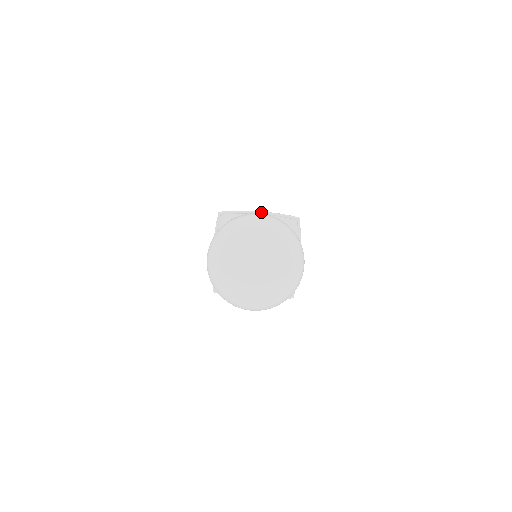
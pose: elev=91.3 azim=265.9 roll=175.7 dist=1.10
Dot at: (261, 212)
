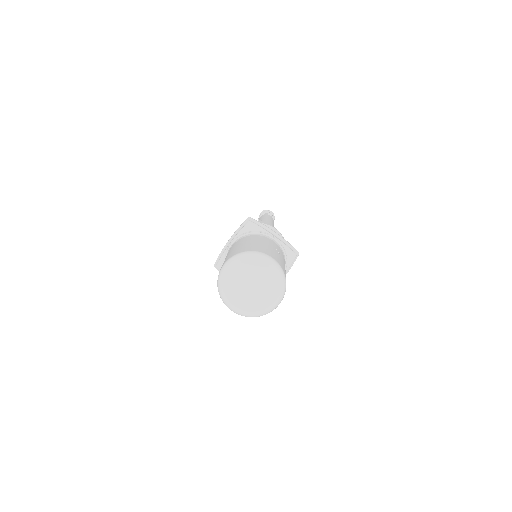
Dot at: (277, 234)
